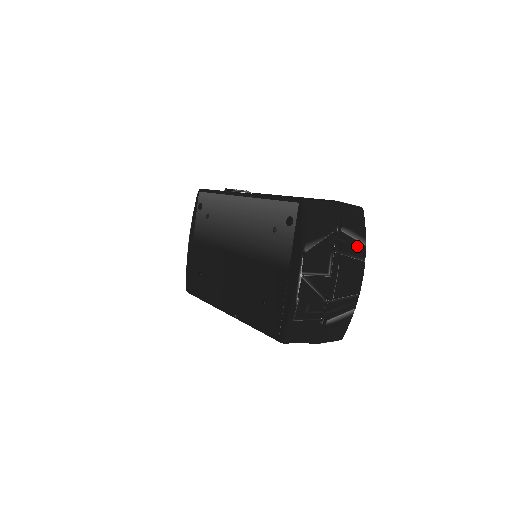
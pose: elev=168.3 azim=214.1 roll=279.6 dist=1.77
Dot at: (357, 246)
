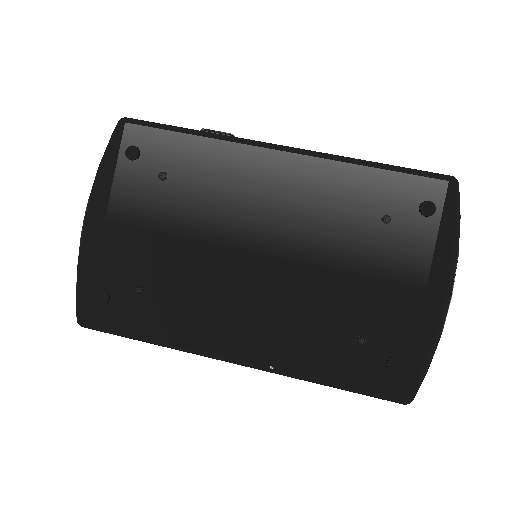
Dot at: occluded
